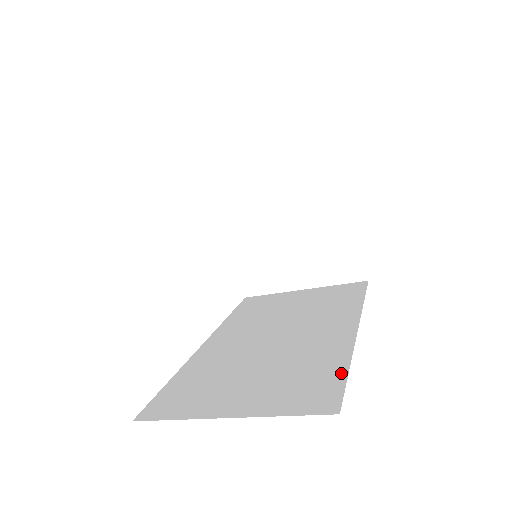
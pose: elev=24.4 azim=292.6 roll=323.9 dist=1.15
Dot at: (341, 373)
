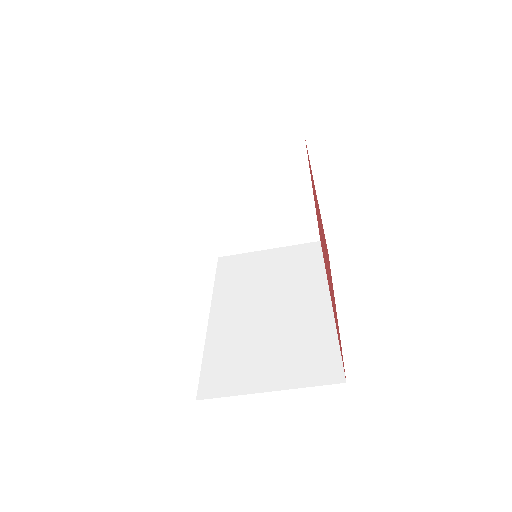
Dot at: (334, 346)
